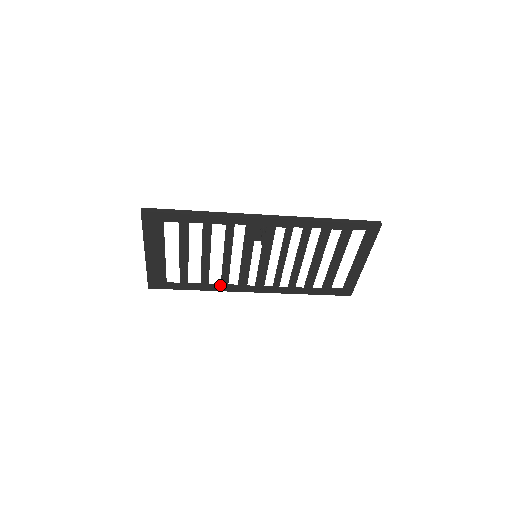
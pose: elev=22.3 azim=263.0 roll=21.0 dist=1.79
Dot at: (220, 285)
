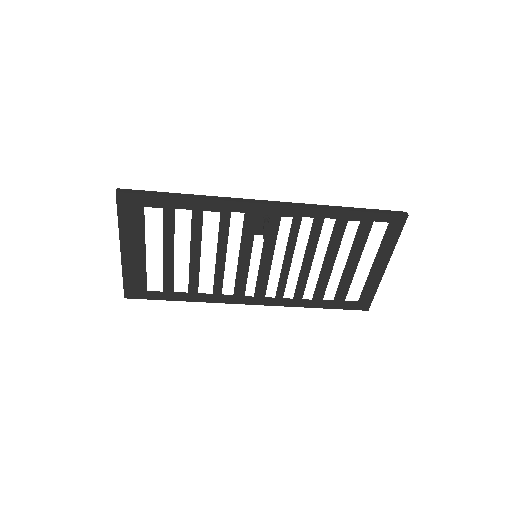
Dot at: (212, 295)
